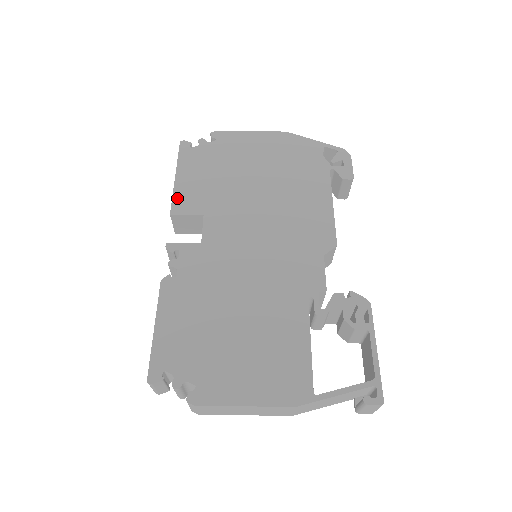
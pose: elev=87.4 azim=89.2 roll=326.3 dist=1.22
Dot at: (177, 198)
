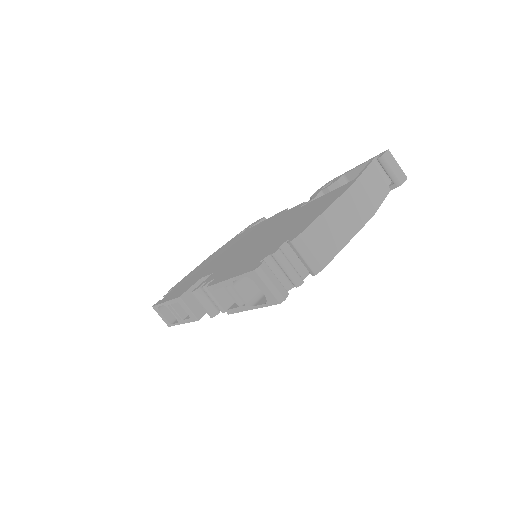
Dot at: (176, 296)
